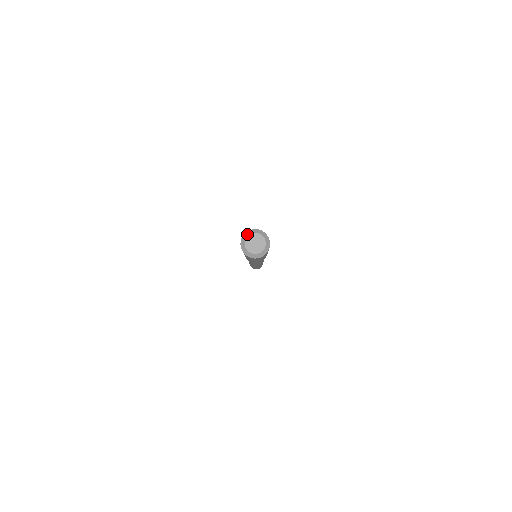
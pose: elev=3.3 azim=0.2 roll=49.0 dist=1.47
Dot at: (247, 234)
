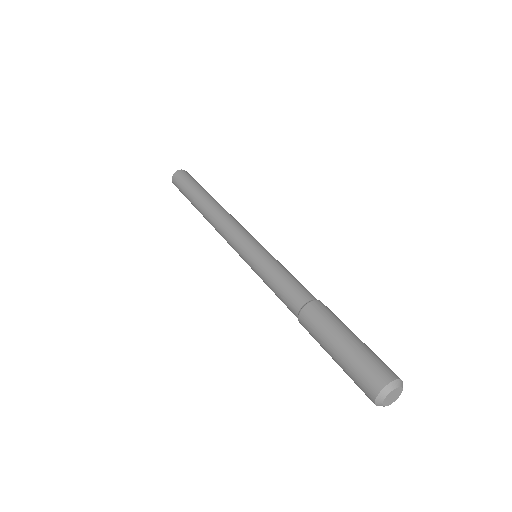
Dot at: (395, 386)
